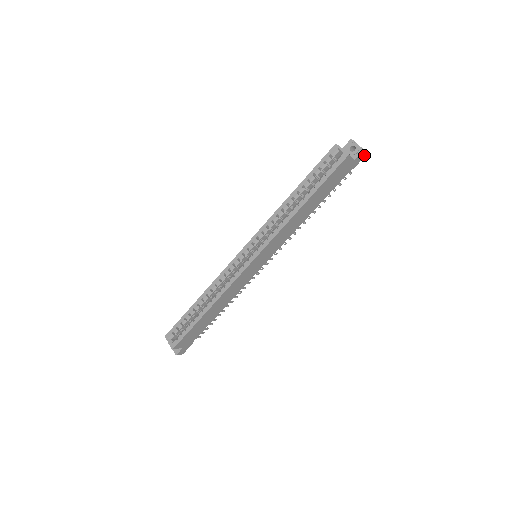
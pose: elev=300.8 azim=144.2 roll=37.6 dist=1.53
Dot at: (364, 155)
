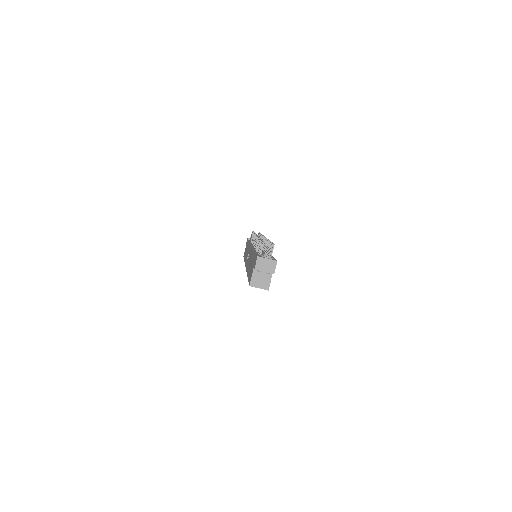
Dot at: (276, 263)
